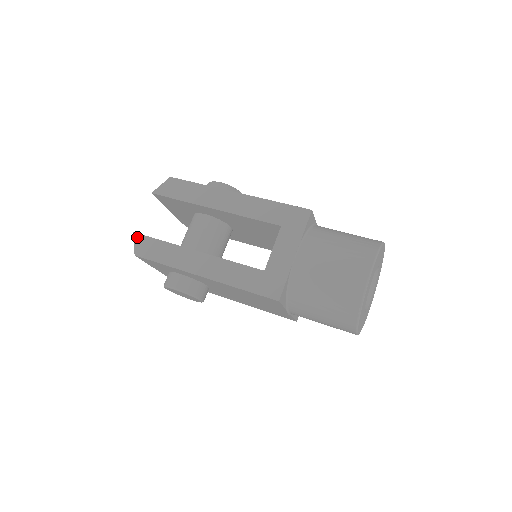
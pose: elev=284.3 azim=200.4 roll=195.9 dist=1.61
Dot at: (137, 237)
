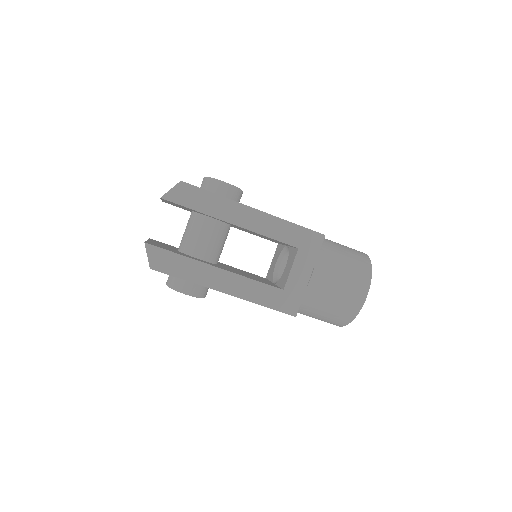
Dot at: (150, 248)
